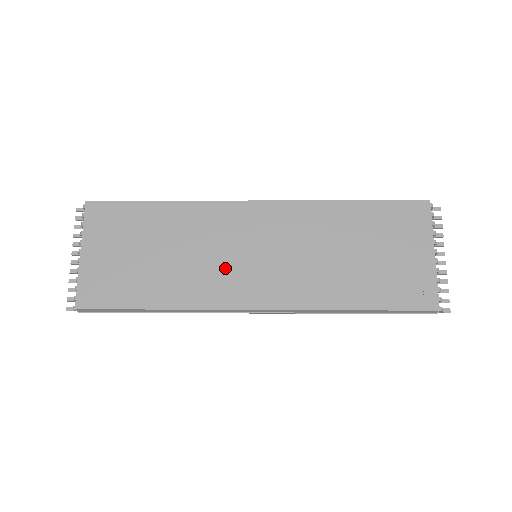
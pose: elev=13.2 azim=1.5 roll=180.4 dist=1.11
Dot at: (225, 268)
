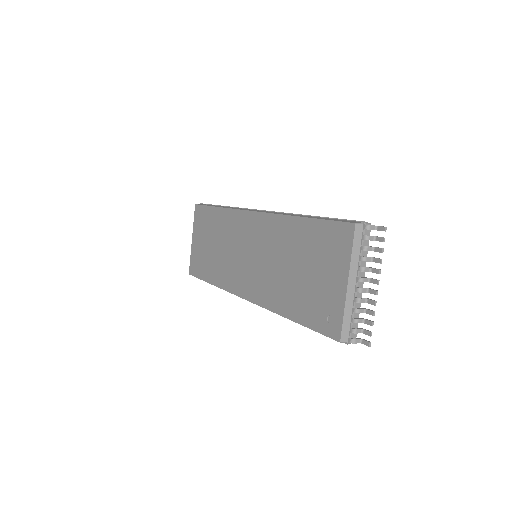
Dot at: (236, 263)
